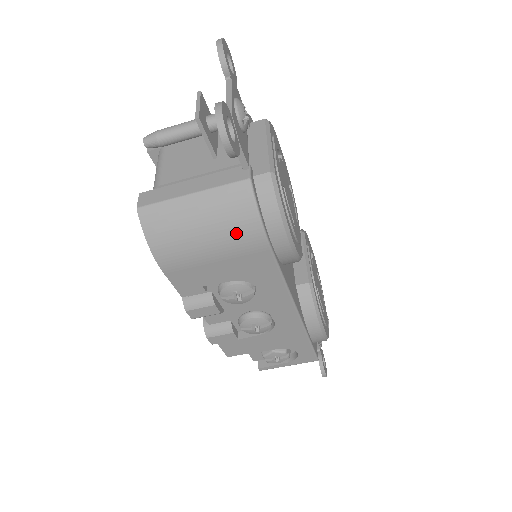
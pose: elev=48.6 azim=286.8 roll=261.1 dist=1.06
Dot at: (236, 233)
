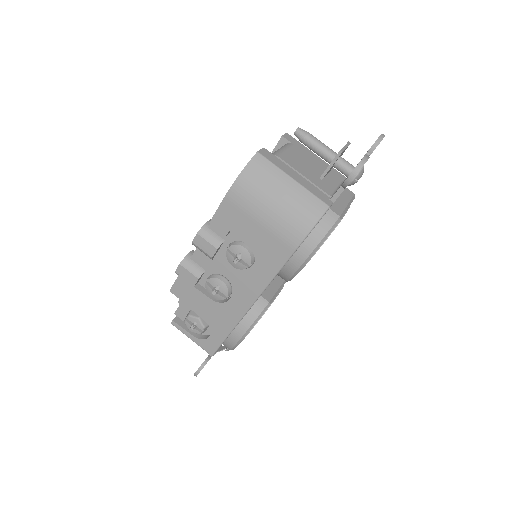
Dot at: (290, 223)
